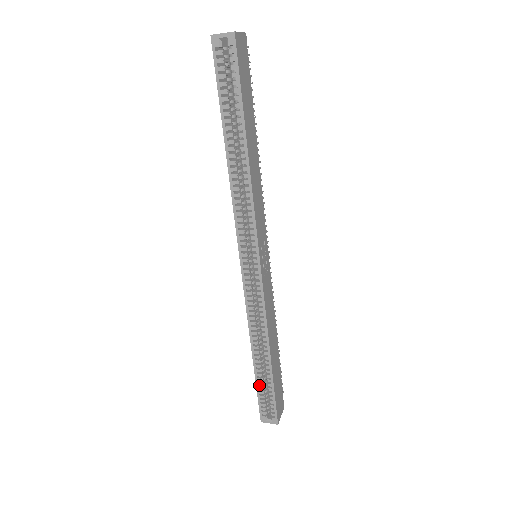
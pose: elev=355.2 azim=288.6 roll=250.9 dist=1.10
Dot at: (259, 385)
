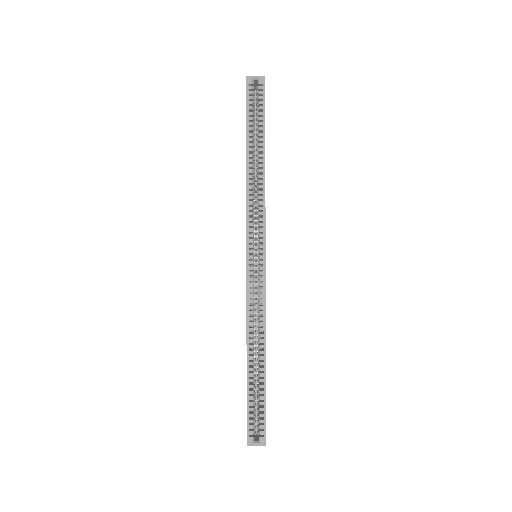
Dot at: (249, 395)
